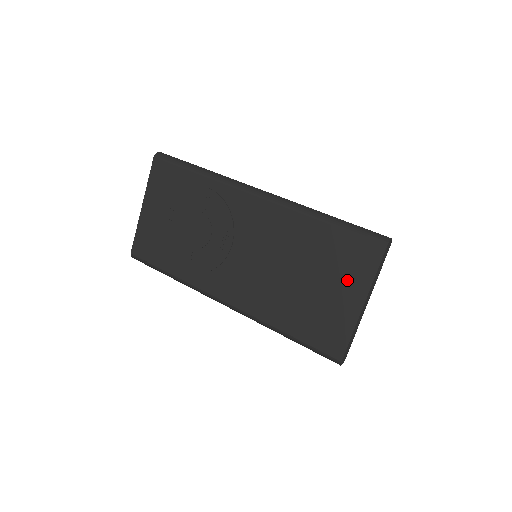
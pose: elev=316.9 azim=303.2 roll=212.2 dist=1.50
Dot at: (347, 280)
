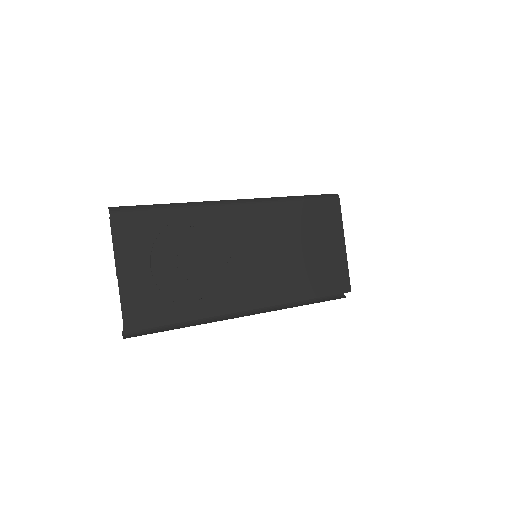
Dot at: (329, 233)
